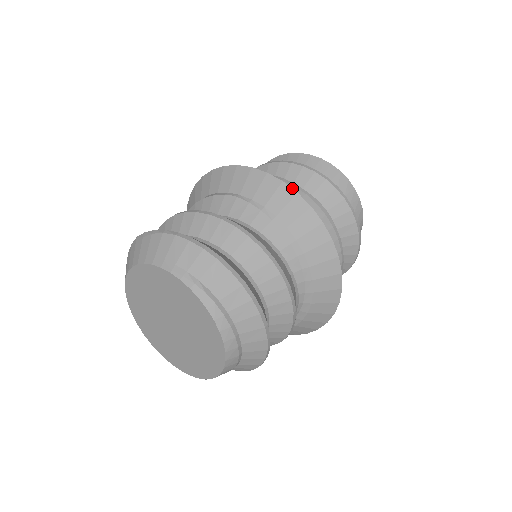
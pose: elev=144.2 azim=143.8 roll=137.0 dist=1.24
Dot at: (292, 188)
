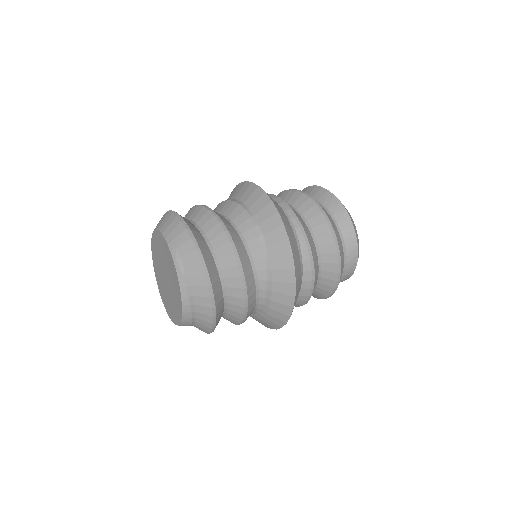
Dot at: (297, 228)
